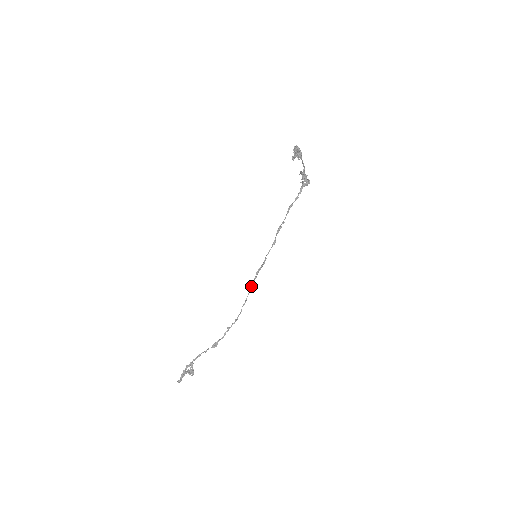
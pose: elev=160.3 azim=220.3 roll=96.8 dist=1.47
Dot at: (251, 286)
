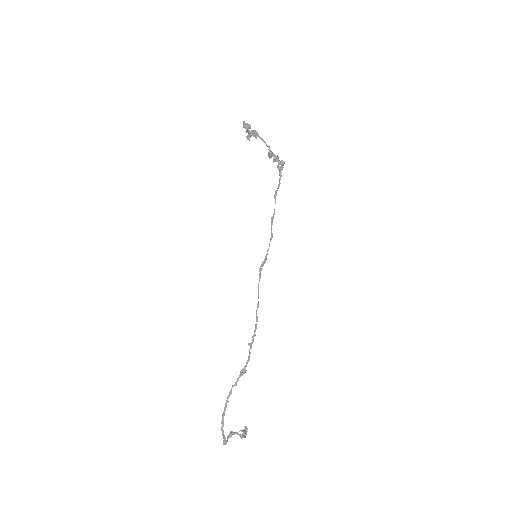
Dot at: (258, 286)
